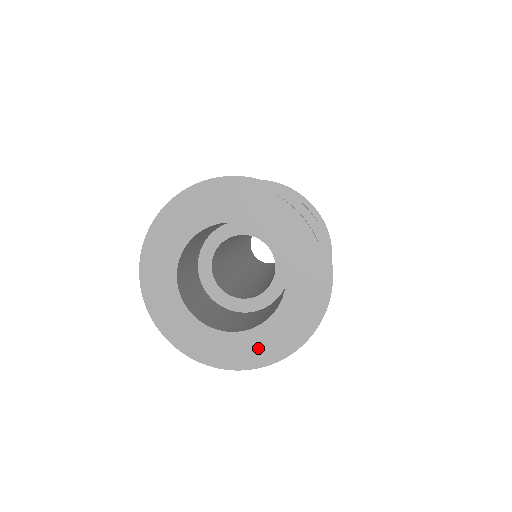
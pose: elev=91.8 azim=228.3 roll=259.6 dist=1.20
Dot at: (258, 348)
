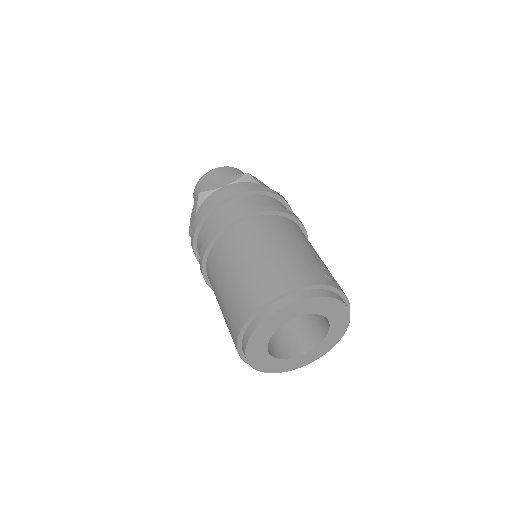
Dot at: (286, 366)
